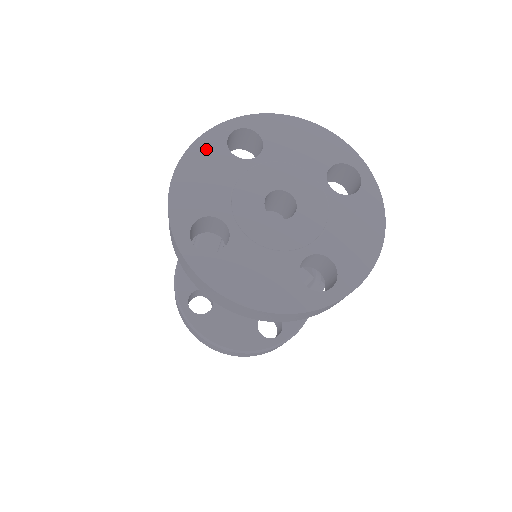
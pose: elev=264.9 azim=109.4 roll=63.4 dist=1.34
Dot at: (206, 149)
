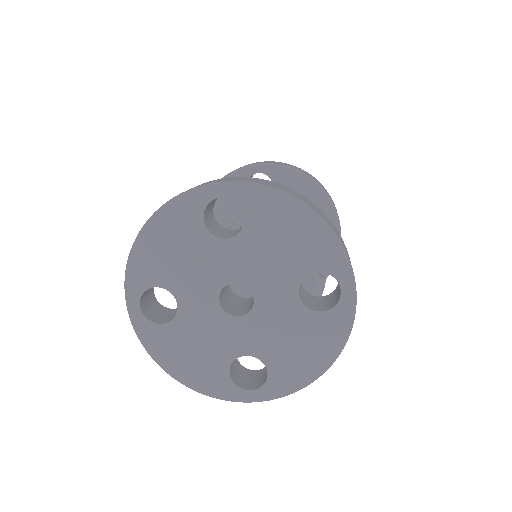
Dot at: (179, 213)
